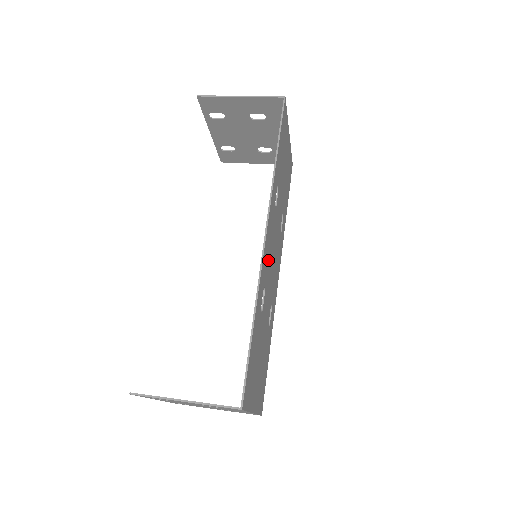
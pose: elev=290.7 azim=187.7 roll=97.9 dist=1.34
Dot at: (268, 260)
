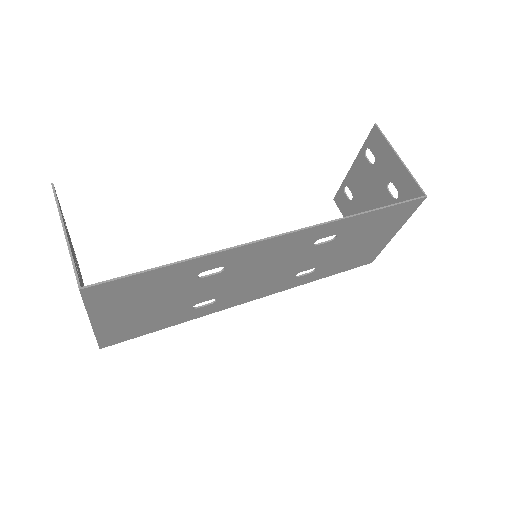
Dot at: (255, 260)
